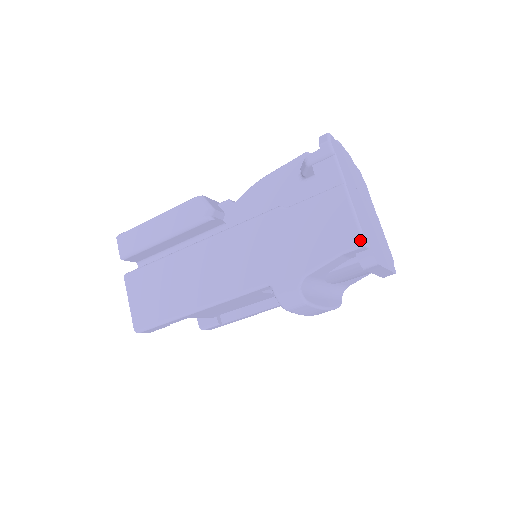
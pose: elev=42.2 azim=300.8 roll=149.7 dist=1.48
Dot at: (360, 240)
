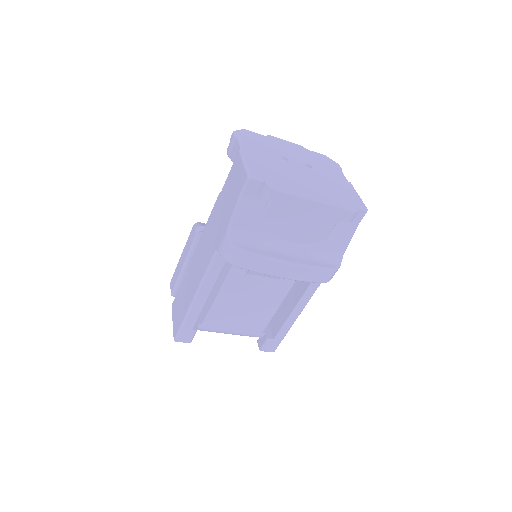
Dot at: (246, 176)
